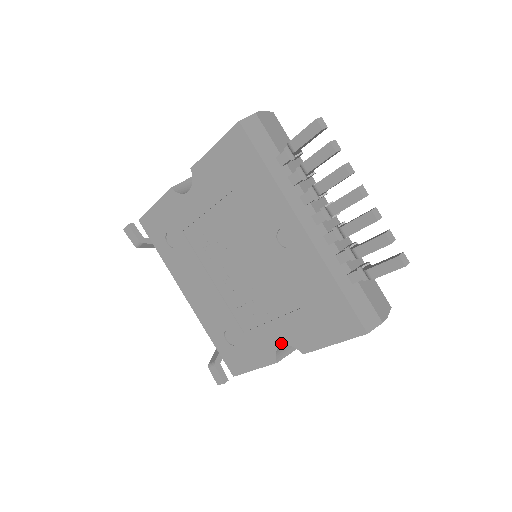
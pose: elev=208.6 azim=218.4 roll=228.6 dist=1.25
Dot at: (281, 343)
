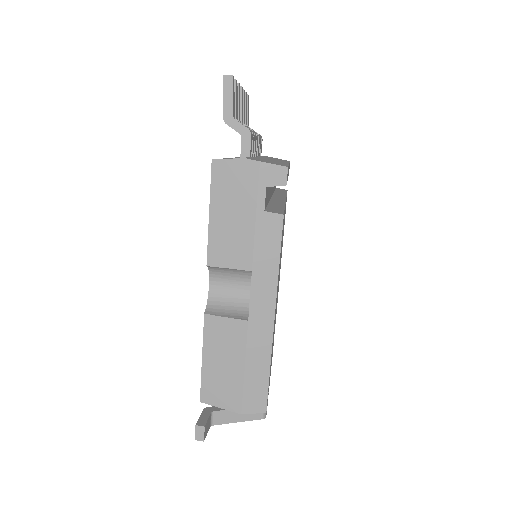
Dot at: (210, 282)
